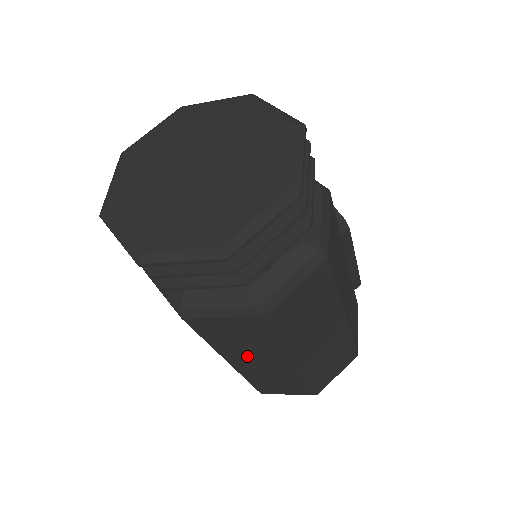
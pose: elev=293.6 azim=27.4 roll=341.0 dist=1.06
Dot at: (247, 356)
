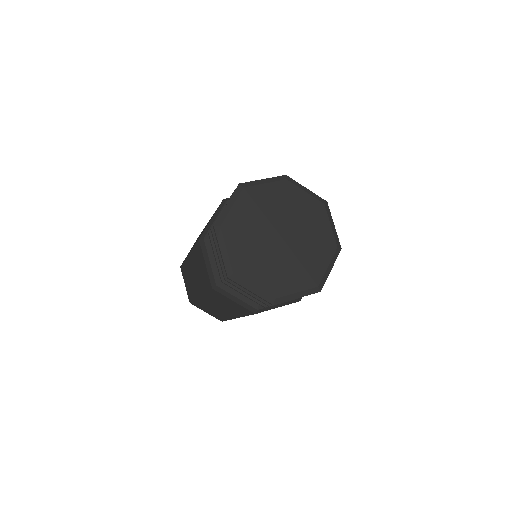
Dot at: (216, 304)
